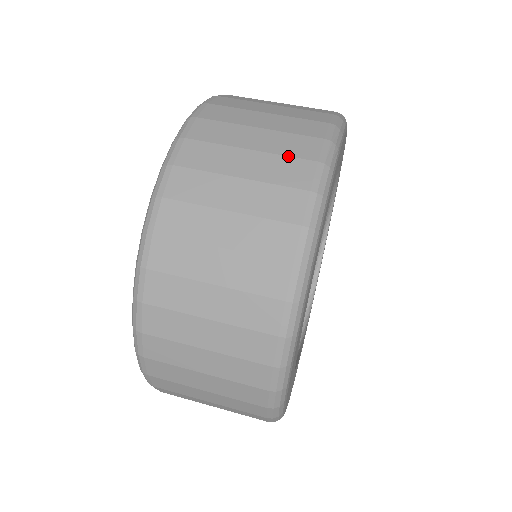
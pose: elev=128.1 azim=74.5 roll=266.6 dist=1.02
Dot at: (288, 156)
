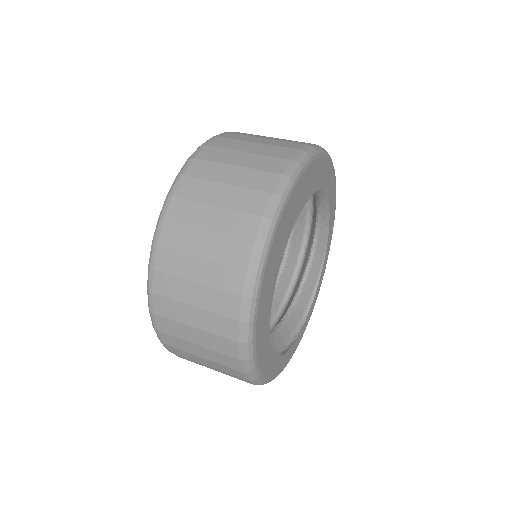
Dot at: (297, 141)
